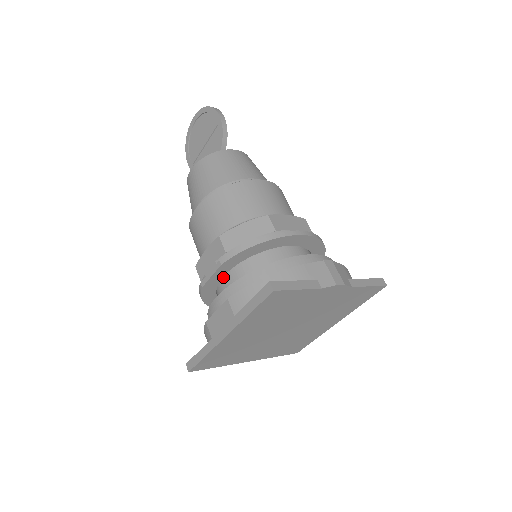
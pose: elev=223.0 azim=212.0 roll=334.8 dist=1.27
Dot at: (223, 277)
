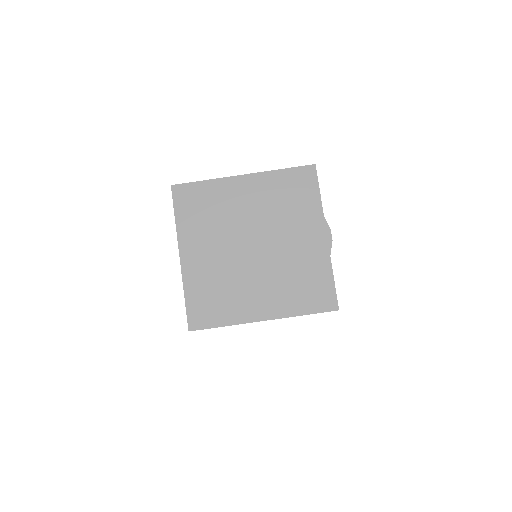
Dot at: occluded
